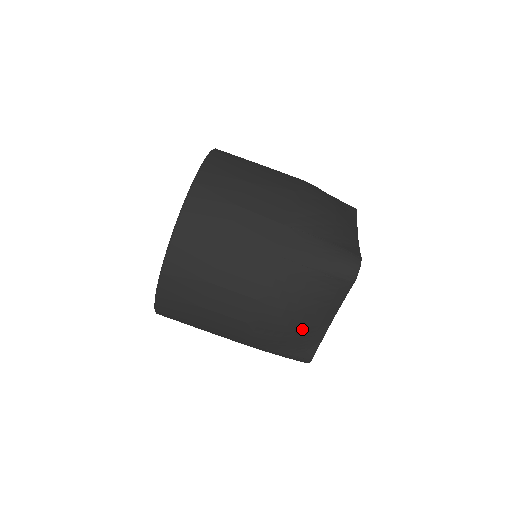
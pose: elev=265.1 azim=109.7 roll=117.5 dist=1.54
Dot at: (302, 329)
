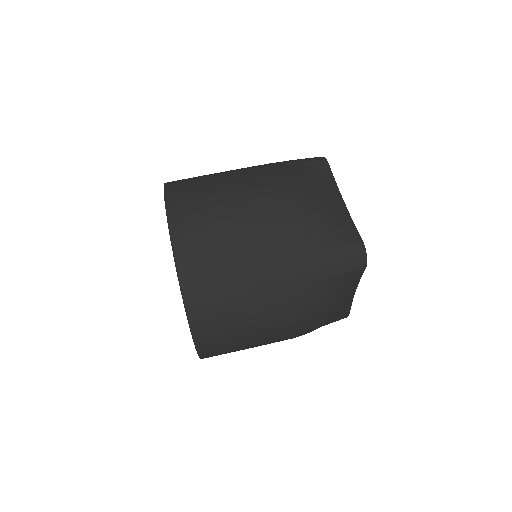
Dot at: (322, 203)
